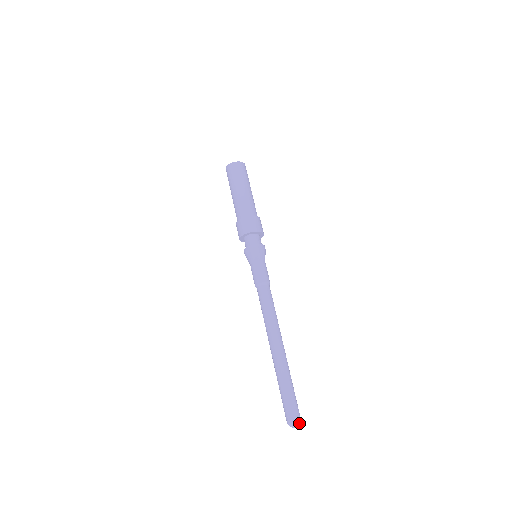
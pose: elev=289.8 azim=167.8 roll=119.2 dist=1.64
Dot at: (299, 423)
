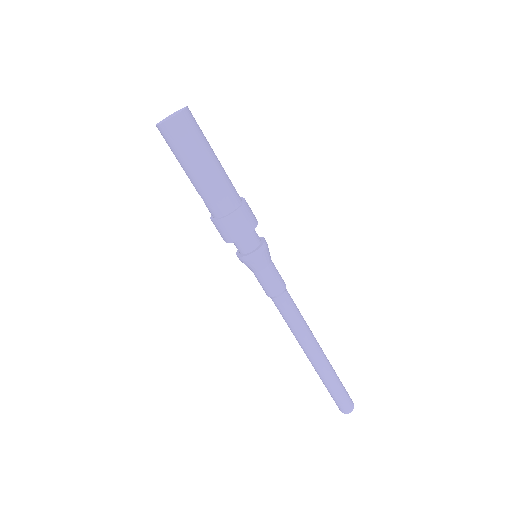
Dot at: (353, 406)
